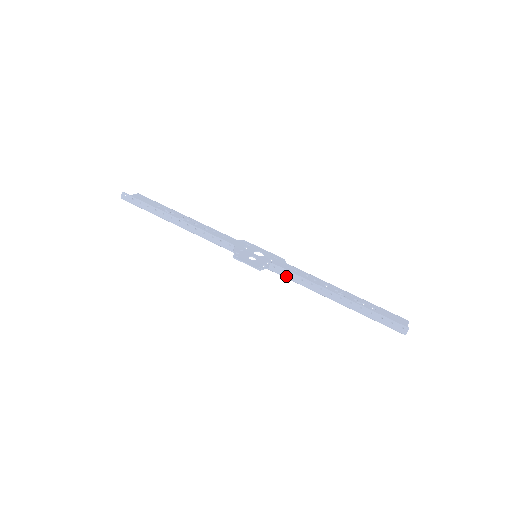
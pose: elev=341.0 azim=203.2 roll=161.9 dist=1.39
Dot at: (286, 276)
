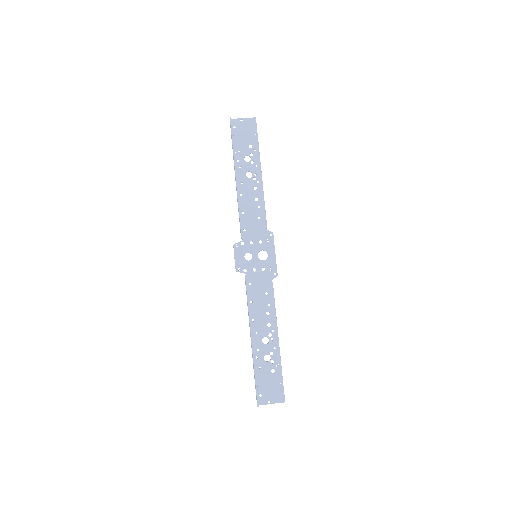
Dot at: (246, 292)
